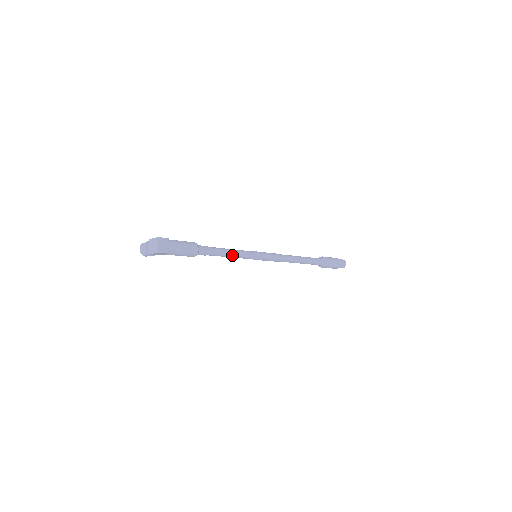
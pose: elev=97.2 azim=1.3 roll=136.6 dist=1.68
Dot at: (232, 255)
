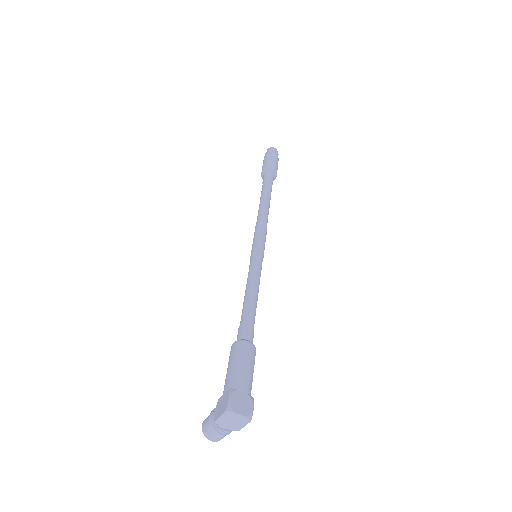
Dot at: (257, 291)
